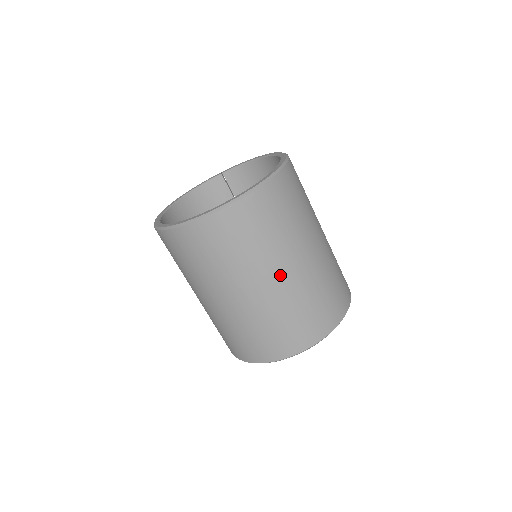
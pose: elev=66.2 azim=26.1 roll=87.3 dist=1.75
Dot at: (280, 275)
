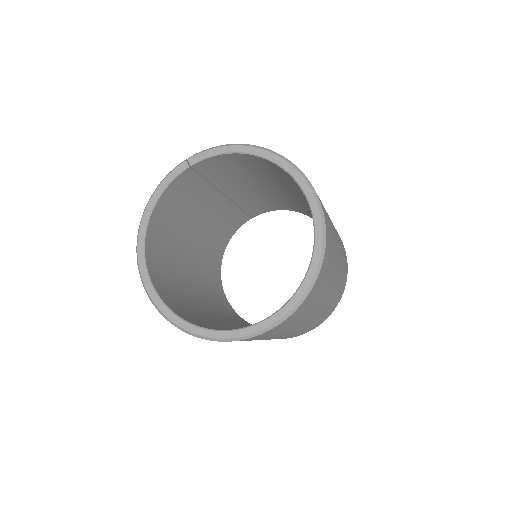
Dot at: (313, 316)
